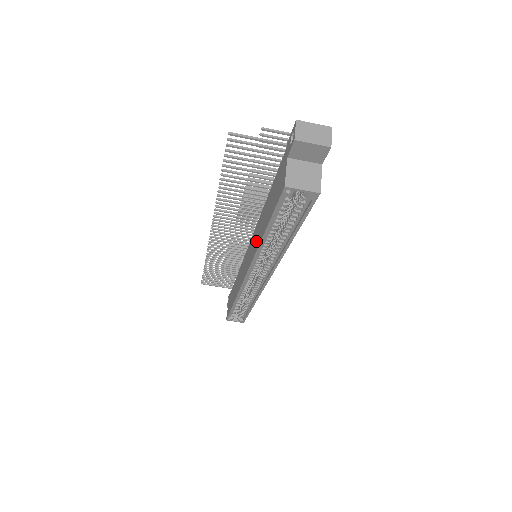
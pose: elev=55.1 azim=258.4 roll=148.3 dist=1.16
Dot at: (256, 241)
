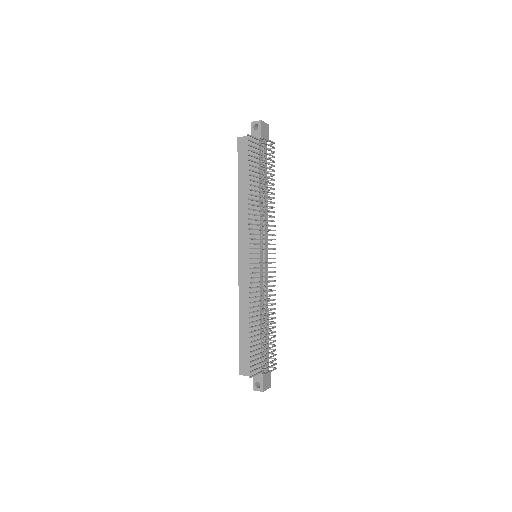
Dot at: (246, 297)
